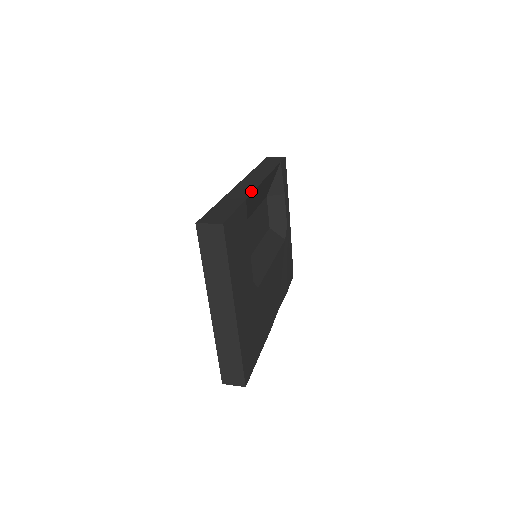
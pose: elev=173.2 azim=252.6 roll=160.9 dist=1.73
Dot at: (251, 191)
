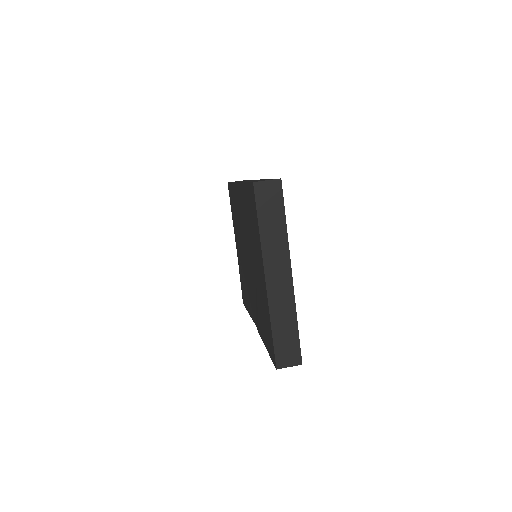
Dot at: (262, 179)
